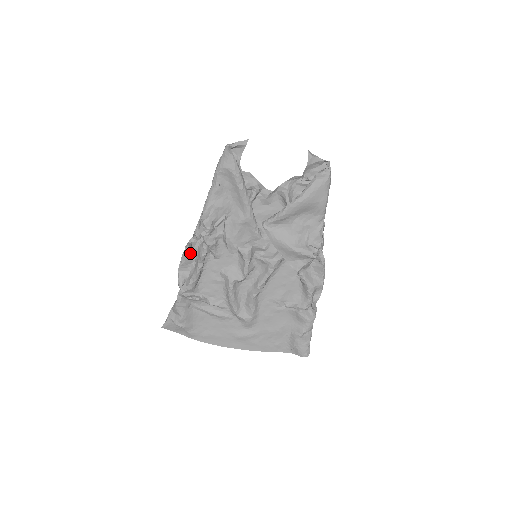
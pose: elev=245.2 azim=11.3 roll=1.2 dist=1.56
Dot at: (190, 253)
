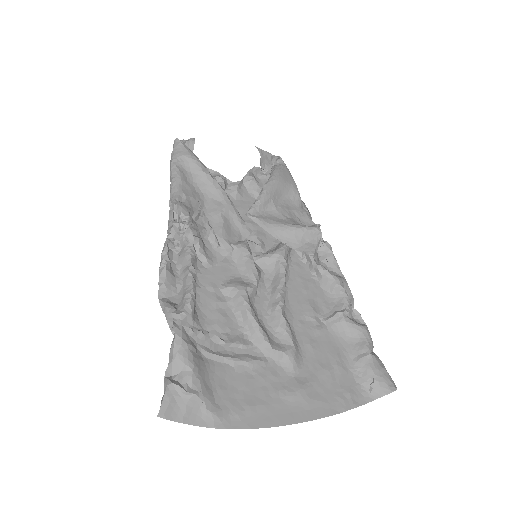
Dot at: (170, 266)
